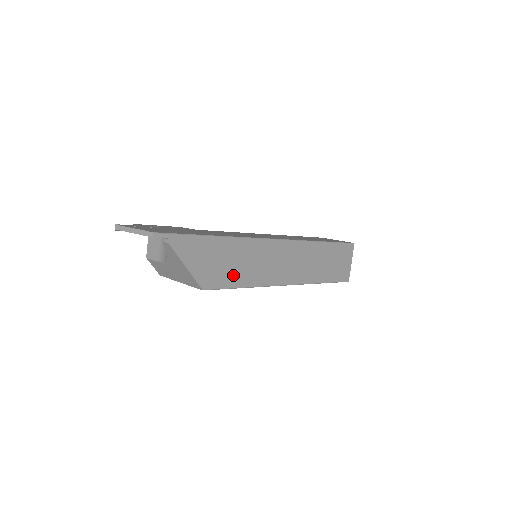
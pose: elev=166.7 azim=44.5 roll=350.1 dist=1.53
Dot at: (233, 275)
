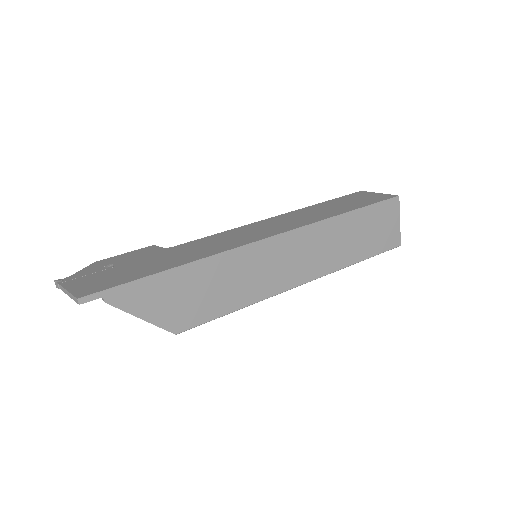
Dot at: (215, 303)
